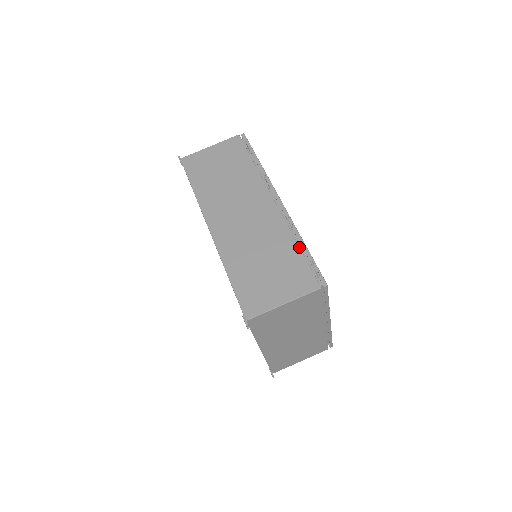
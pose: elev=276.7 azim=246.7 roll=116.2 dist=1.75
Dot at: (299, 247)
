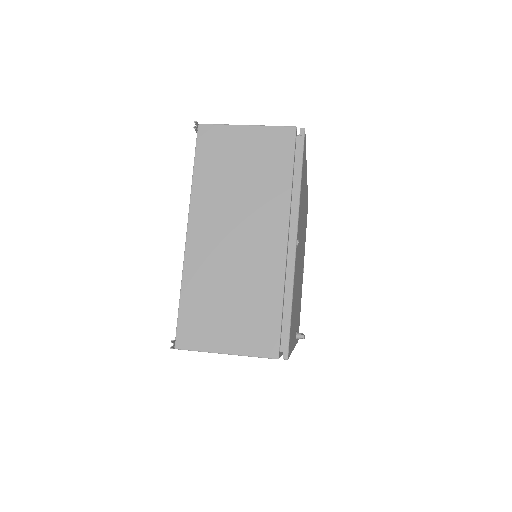
Dot at: occluded
